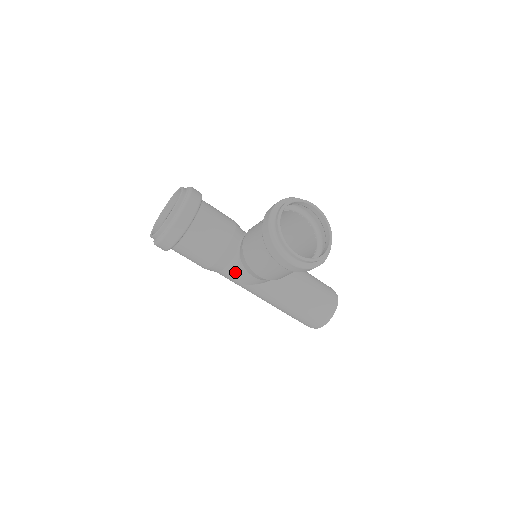
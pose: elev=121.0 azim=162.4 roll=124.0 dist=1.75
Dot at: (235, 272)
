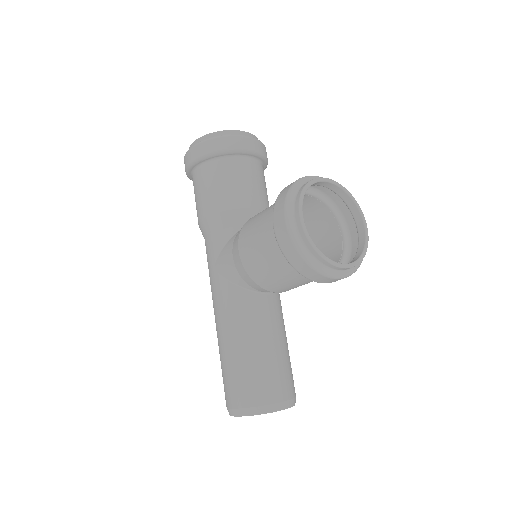
Dot at: (221, 244)
